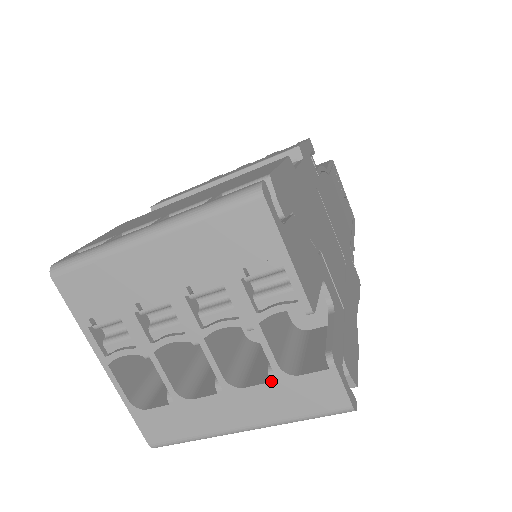
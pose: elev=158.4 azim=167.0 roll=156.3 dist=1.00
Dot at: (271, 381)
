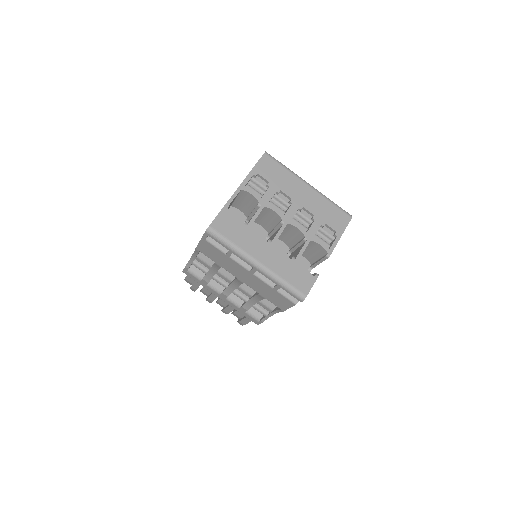
Dot at: (291, 259)
